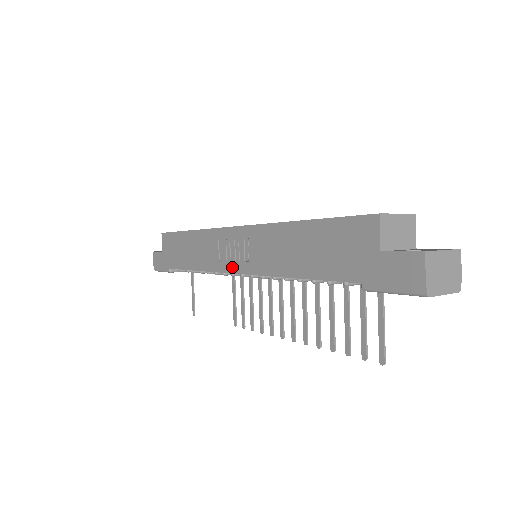
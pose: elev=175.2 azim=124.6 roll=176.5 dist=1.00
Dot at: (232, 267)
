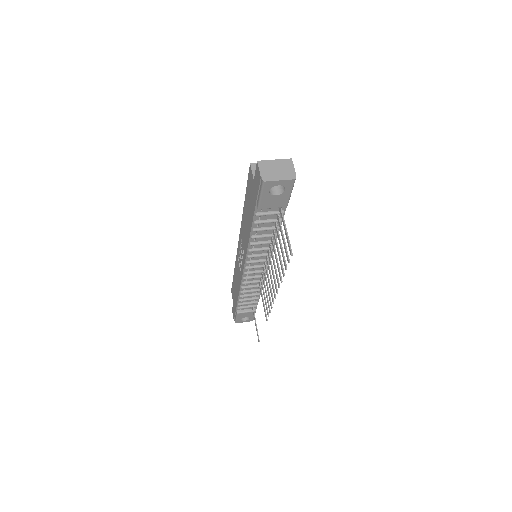
Dot at: (242, 267)
